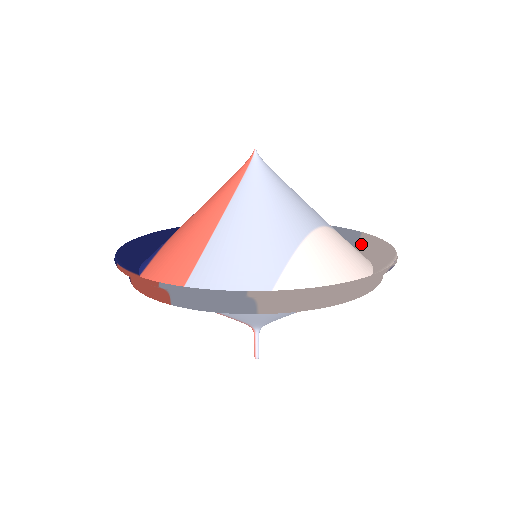
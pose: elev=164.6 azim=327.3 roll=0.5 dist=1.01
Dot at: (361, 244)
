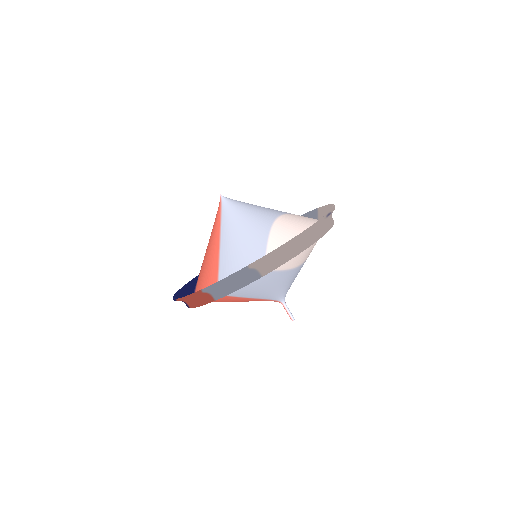
Dot at: (319, 215)
